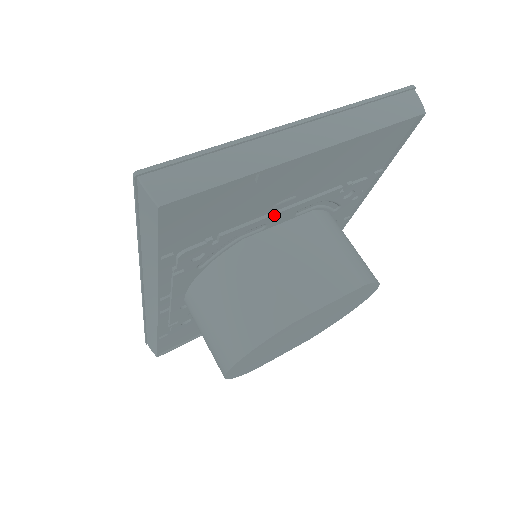
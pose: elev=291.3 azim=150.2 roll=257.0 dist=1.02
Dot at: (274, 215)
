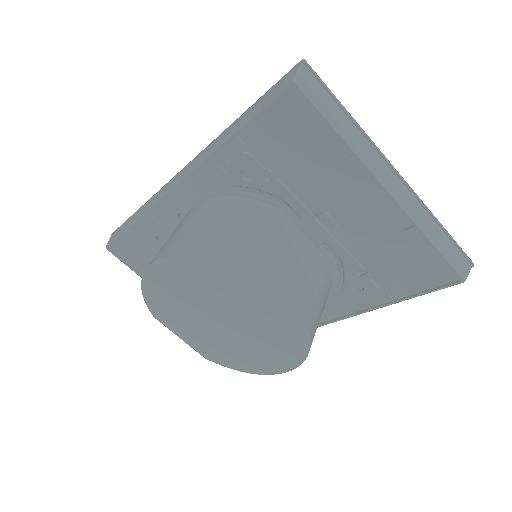
Dot at: (313, 218)
